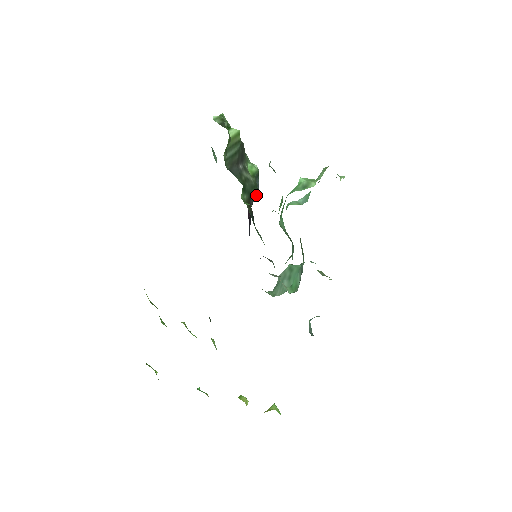
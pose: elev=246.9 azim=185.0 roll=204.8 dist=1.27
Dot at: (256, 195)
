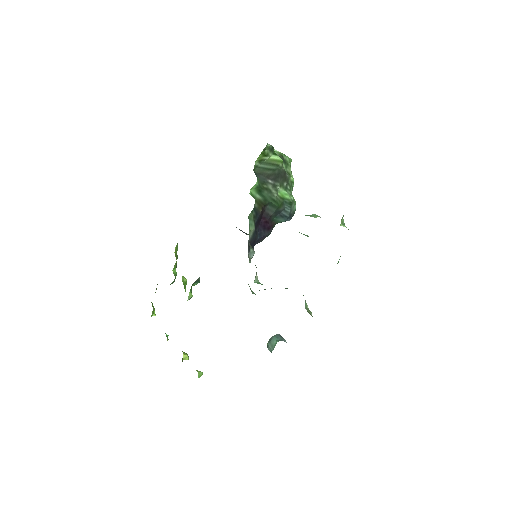
Dot at: (284, 219)
